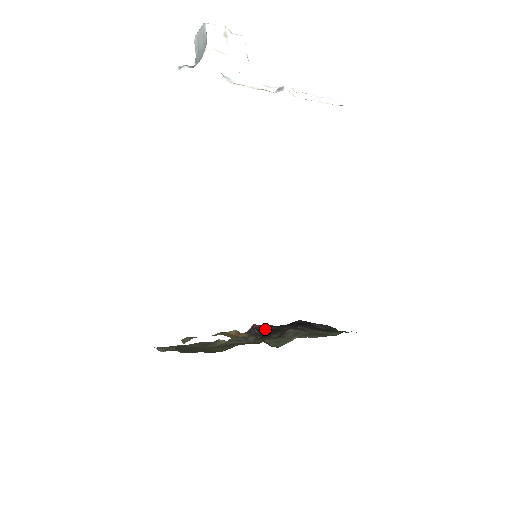
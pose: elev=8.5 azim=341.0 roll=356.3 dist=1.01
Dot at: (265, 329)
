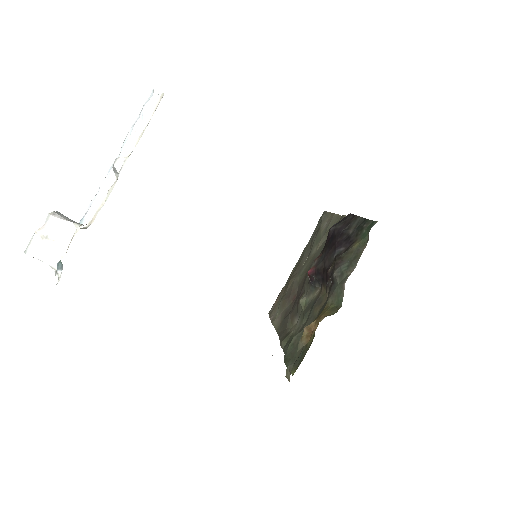
Dot at: (318, 272)
